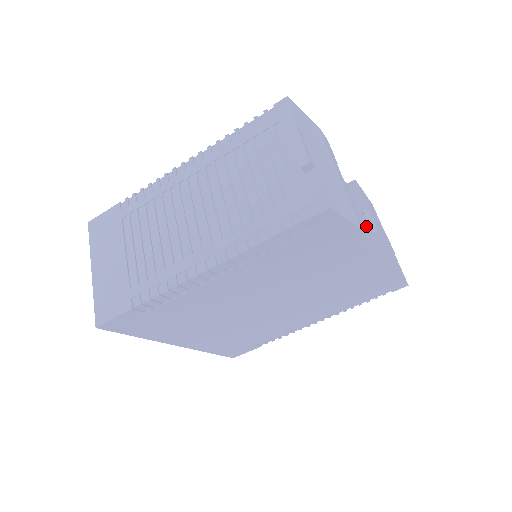
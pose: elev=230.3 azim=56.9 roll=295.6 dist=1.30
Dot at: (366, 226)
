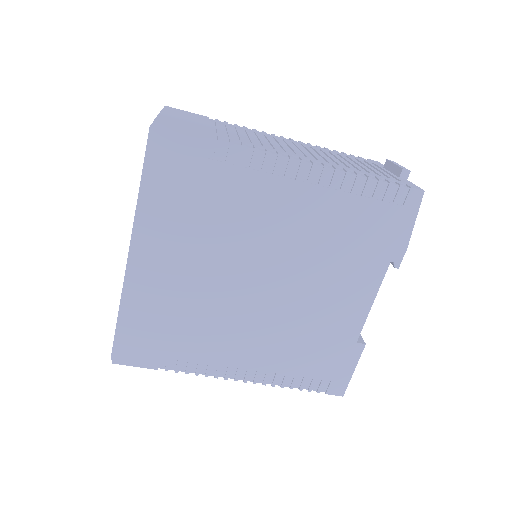
Dot at: occluded
